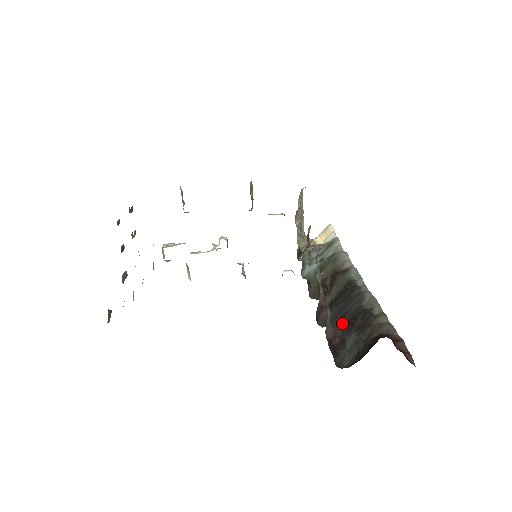
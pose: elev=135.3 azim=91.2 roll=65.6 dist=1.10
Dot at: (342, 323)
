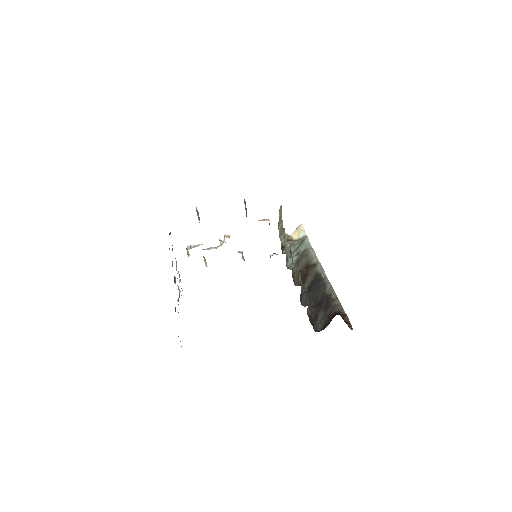
Dot at: (315, 304)
